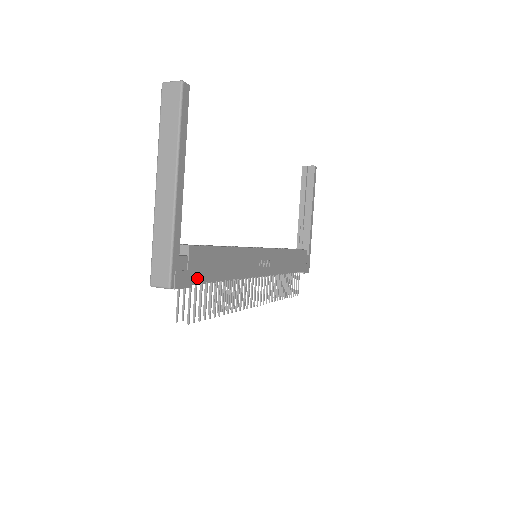
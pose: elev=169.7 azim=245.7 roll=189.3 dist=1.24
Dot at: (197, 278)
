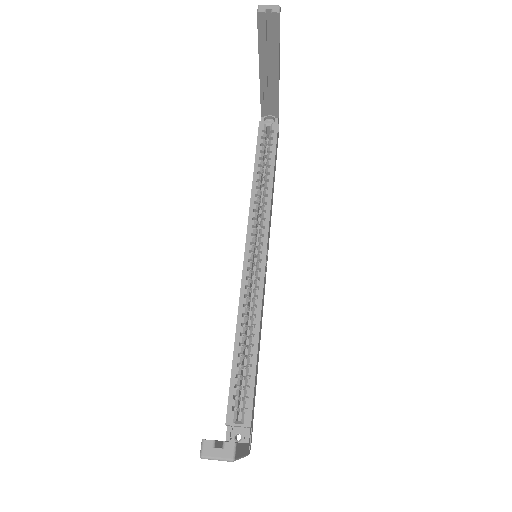
Dot at: occluded
